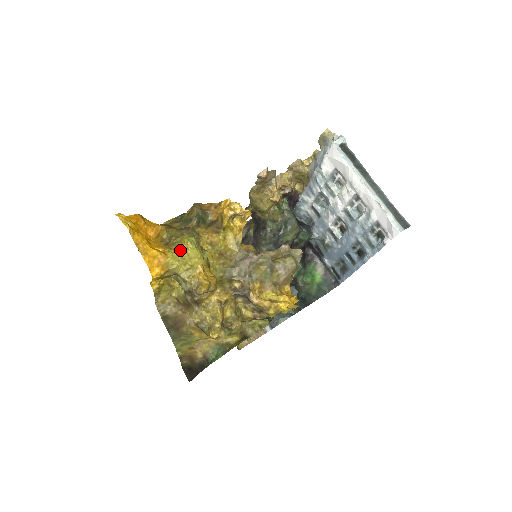
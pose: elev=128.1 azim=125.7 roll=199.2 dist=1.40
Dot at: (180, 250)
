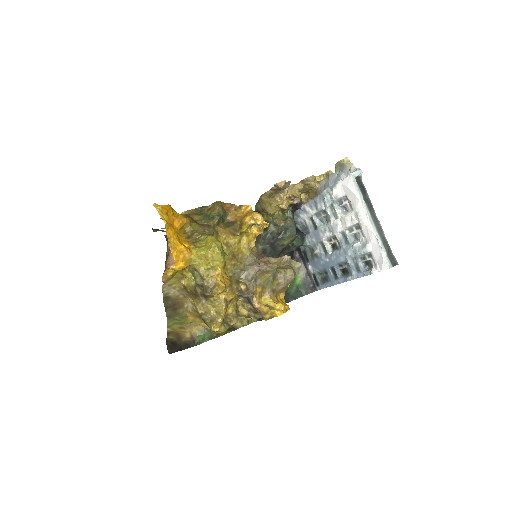
Dot at: (205, 251)
